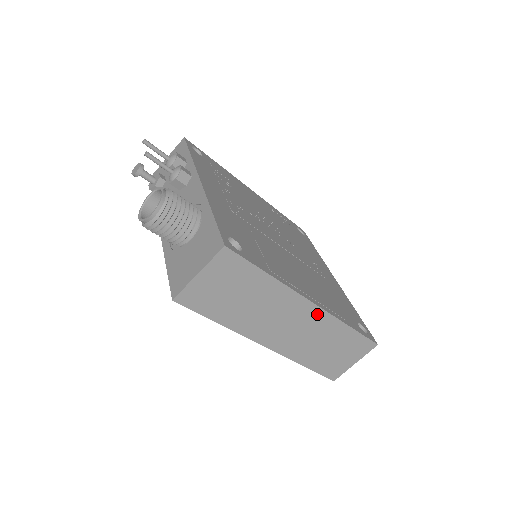
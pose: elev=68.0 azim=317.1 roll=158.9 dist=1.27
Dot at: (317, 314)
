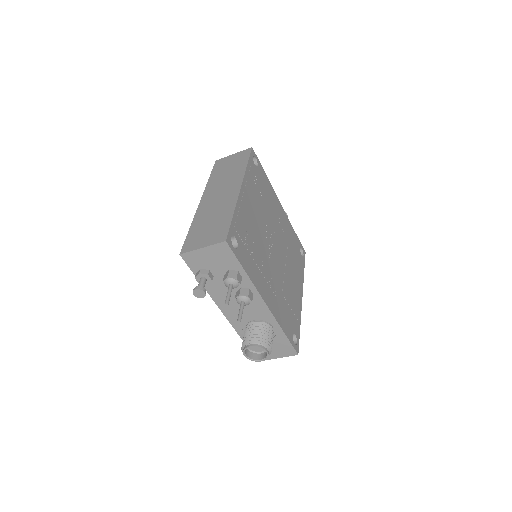
Dot at: occluded
